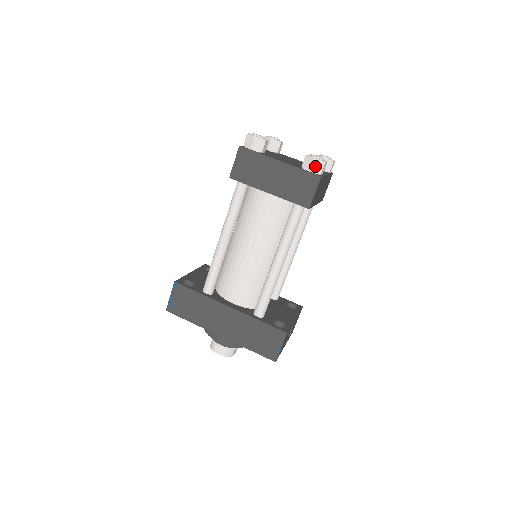
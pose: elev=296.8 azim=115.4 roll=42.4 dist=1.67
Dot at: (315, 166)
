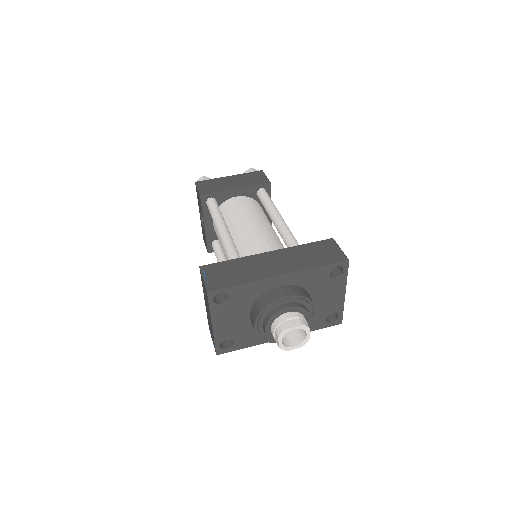
Dot at: occluded
